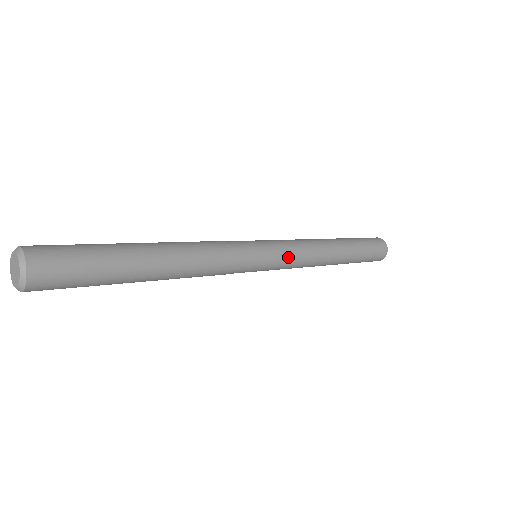
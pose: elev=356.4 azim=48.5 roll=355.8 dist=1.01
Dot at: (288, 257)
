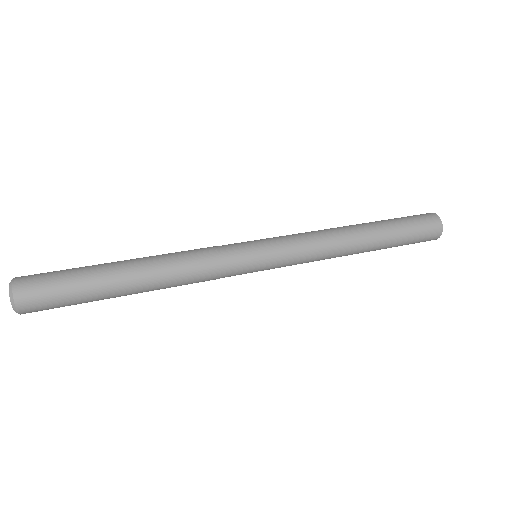
Dot at: (288, 245)
